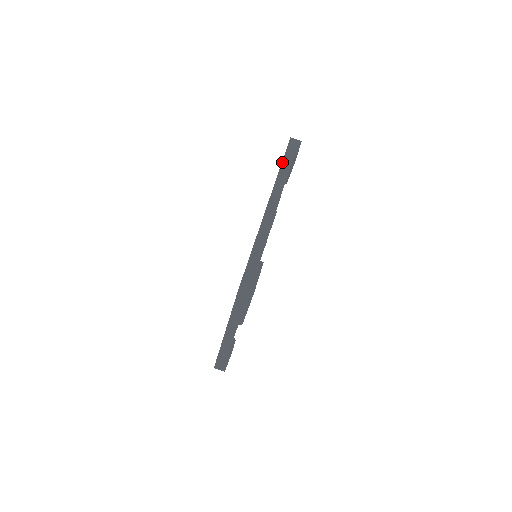
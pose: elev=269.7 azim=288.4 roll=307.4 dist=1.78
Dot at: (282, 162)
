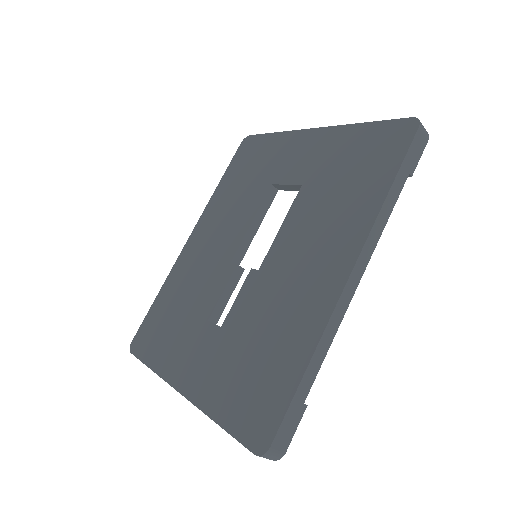
Dot at: (392, 185)
